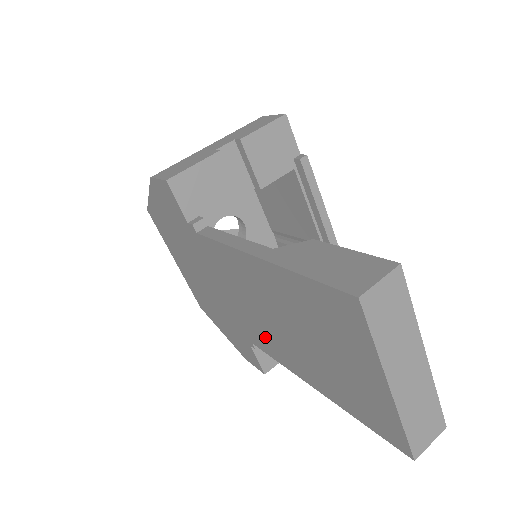
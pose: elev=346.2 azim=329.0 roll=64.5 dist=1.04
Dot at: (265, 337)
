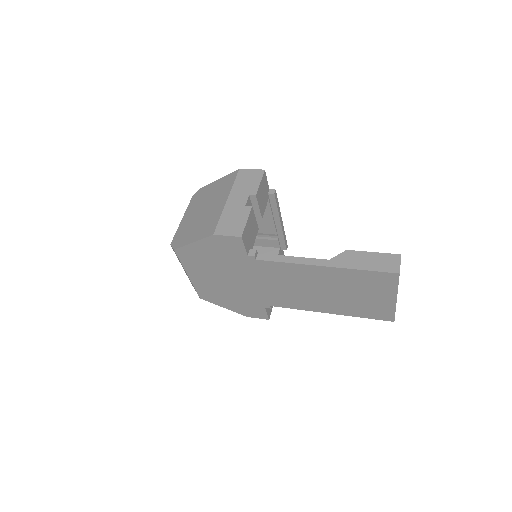
Dot at: (294, 300)
